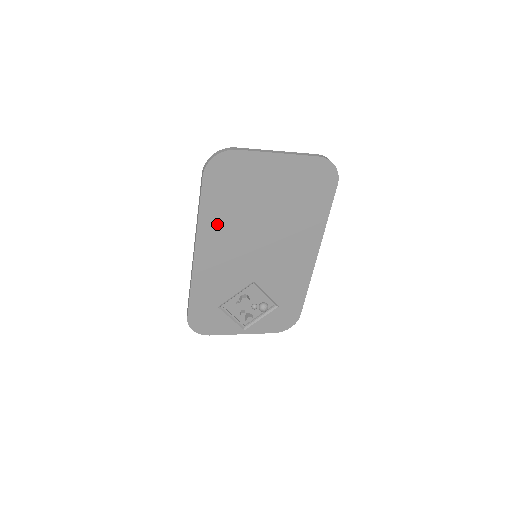
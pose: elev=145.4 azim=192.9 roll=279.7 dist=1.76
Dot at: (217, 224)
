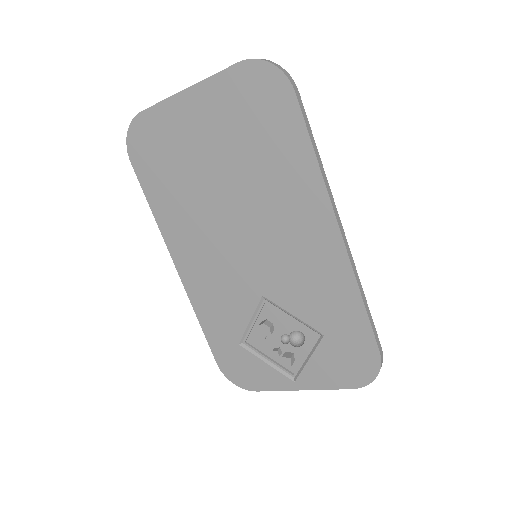
Dot at: (177, 220)
